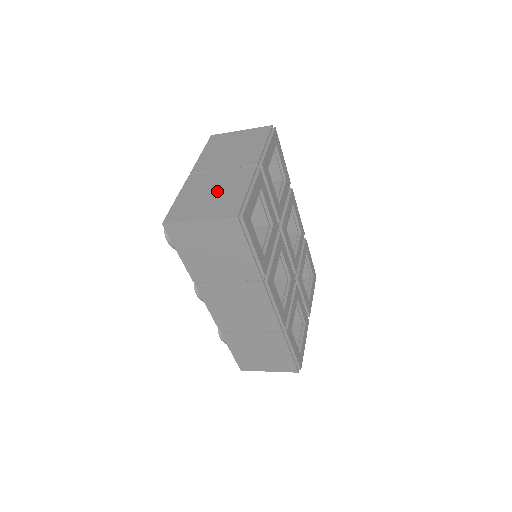
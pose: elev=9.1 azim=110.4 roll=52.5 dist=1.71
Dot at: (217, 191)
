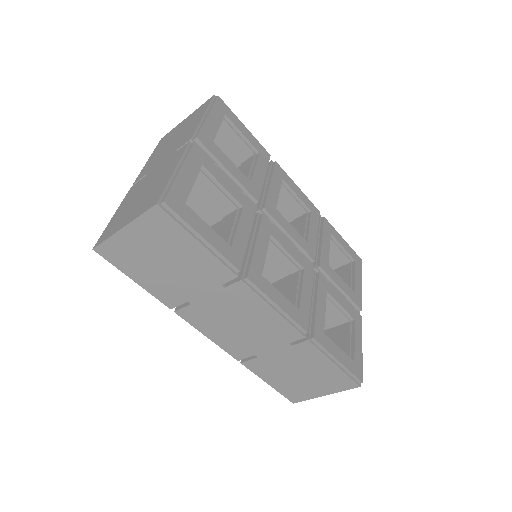
Dot at: (148, 188)
